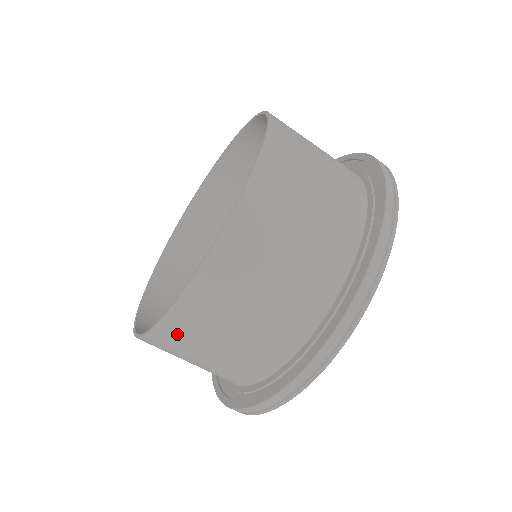
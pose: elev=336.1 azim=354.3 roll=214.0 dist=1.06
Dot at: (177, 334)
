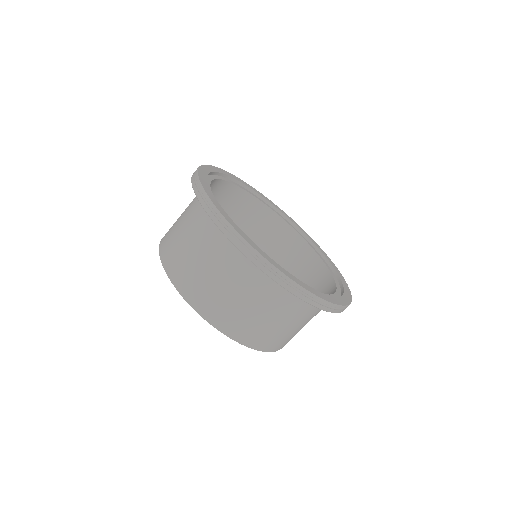
Dot at: (182, 275)
